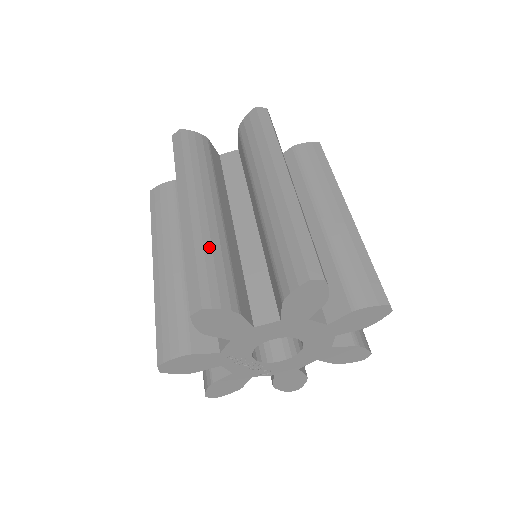
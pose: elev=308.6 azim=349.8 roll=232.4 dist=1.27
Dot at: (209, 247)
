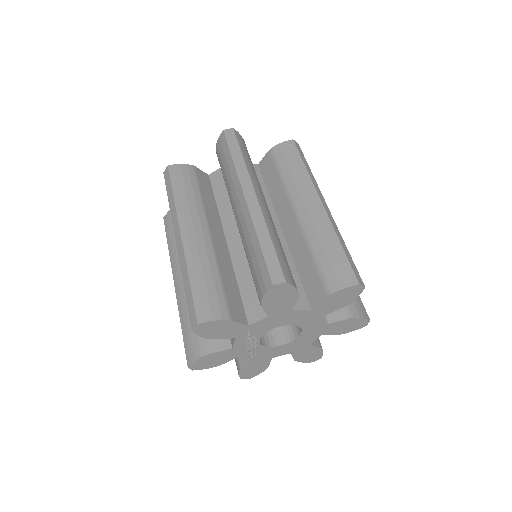
Dot at: (276, 236)
